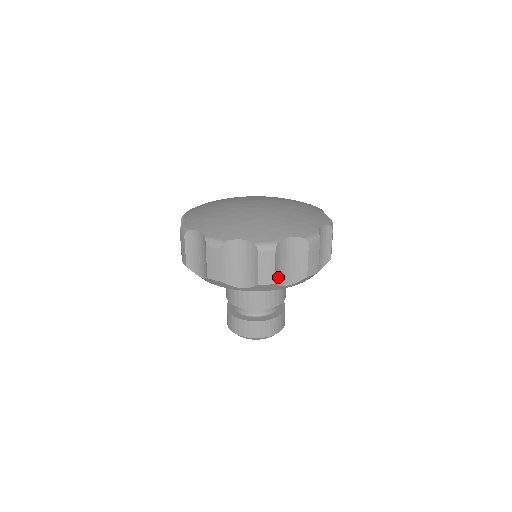
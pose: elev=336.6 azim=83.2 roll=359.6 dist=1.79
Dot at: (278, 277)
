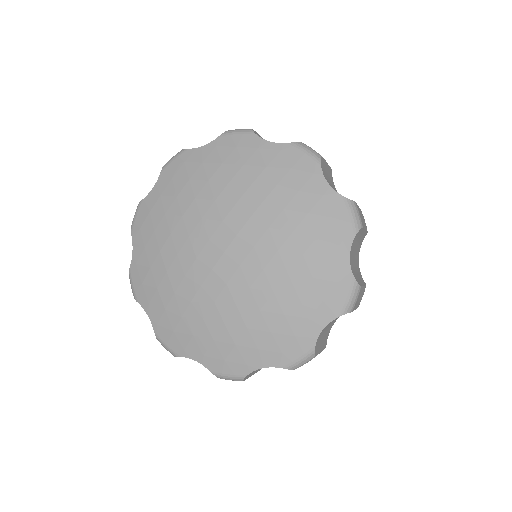
Dot at: occluded
